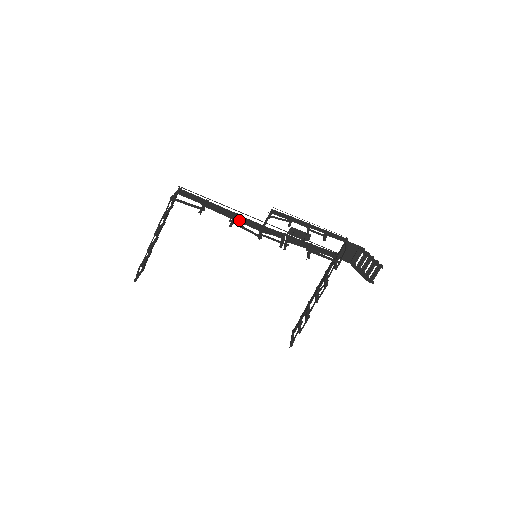
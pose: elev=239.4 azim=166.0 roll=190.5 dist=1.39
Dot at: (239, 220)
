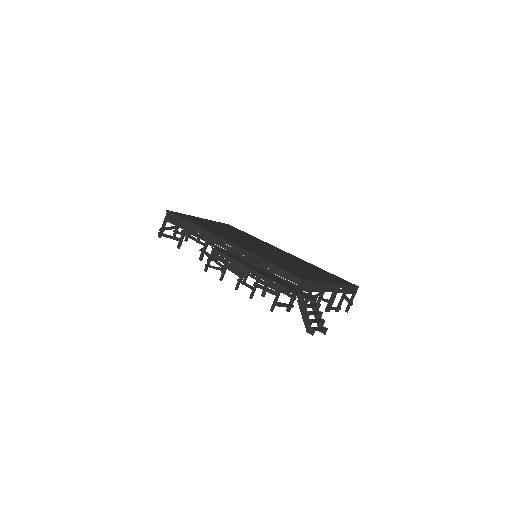
Dot at: (211, 244)
